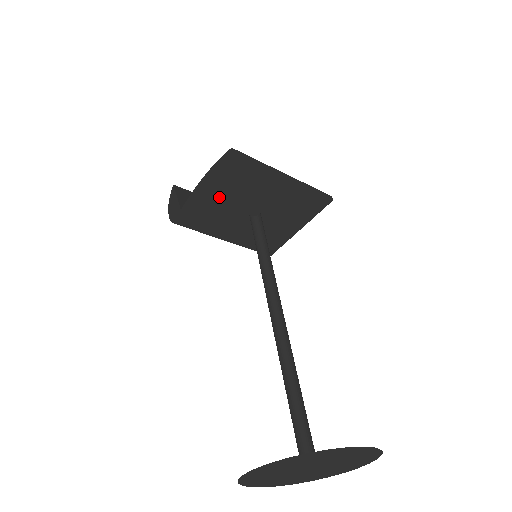
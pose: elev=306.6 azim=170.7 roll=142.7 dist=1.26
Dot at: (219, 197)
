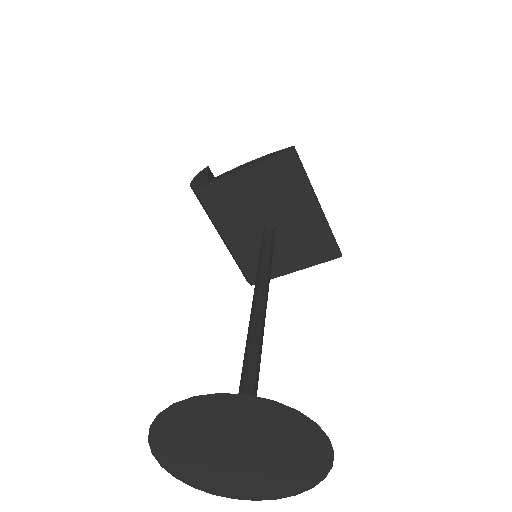
Dot at: (252, 187)
